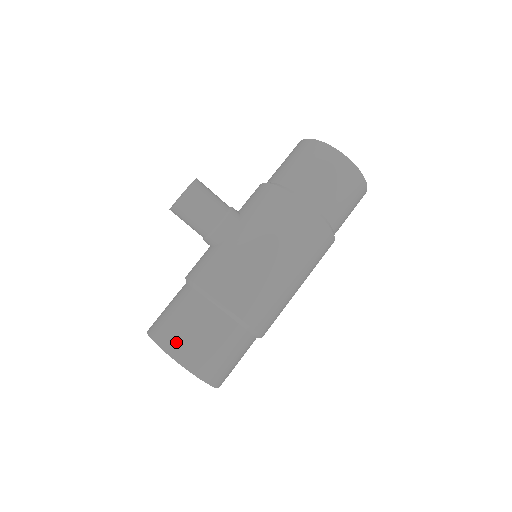
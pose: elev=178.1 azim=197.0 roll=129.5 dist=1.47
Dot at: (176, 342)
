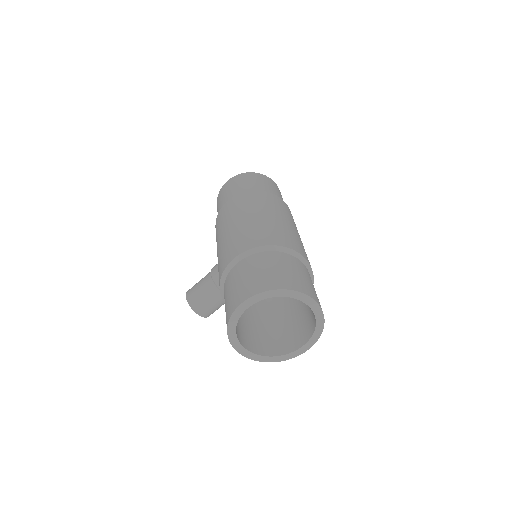
Dot at: (227, 314)
